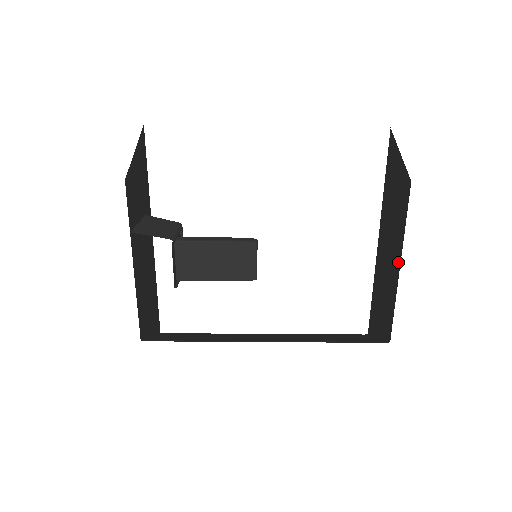
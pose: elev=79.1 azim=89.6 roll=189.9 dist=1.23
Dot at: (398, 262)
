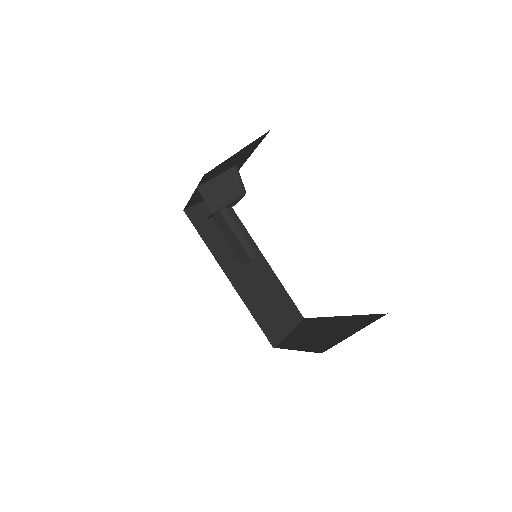
Dot at: (300, 347)
